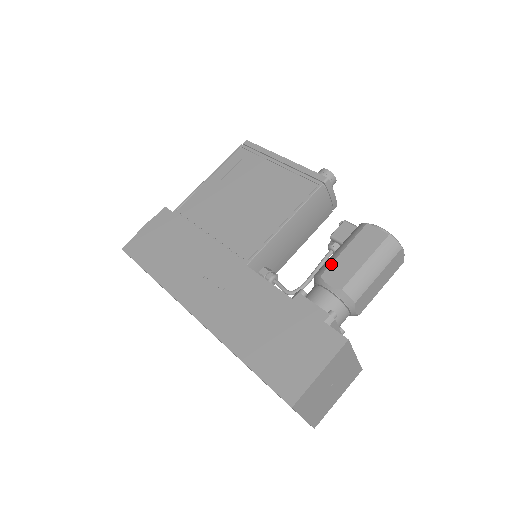
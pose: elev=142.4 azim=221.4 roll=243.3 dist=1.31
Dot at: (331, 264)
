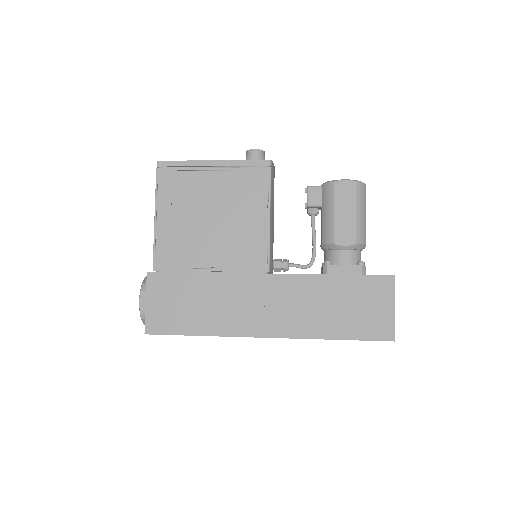
Dot at: (334, 230)
